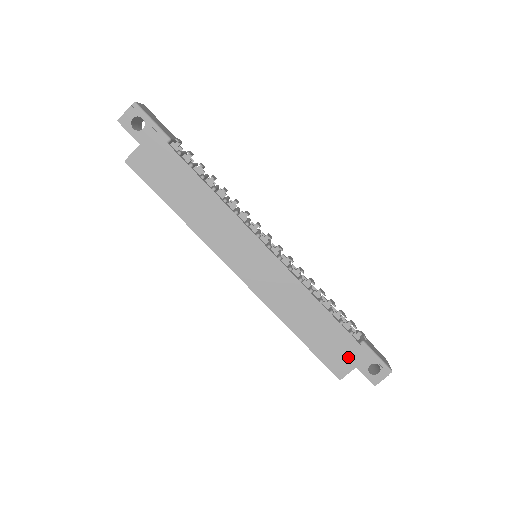
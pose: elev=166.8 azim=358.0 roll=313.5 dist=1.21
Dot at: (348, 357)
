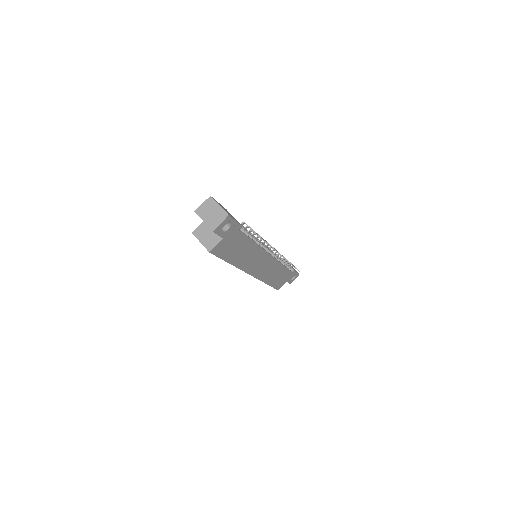
Dot at: (285, 280)
